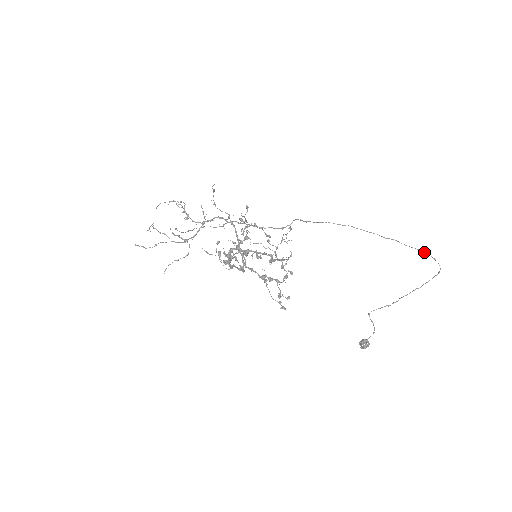
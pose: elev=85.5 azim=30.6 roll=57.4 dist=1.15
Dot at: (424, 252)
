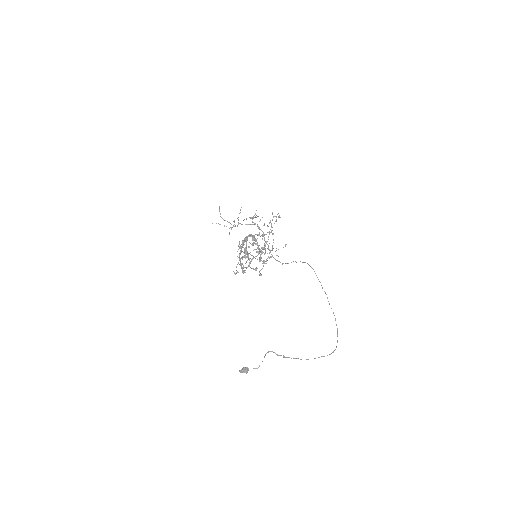
Dot at: occluded
